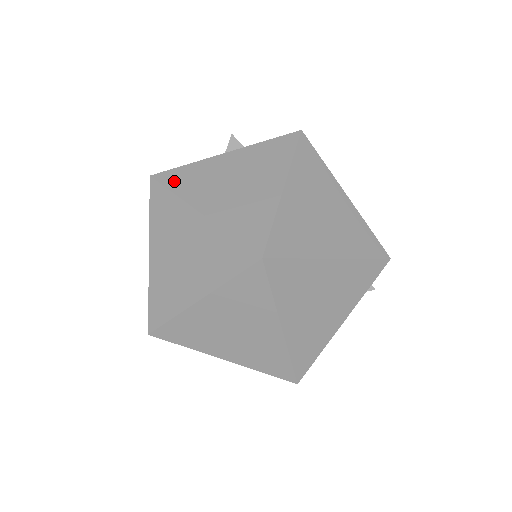
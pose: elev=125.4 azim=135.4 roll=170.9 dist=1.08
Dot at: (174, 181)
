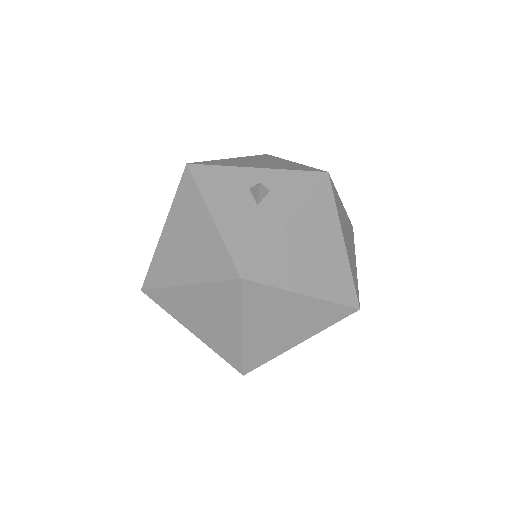
Dot at: (266, 274)
